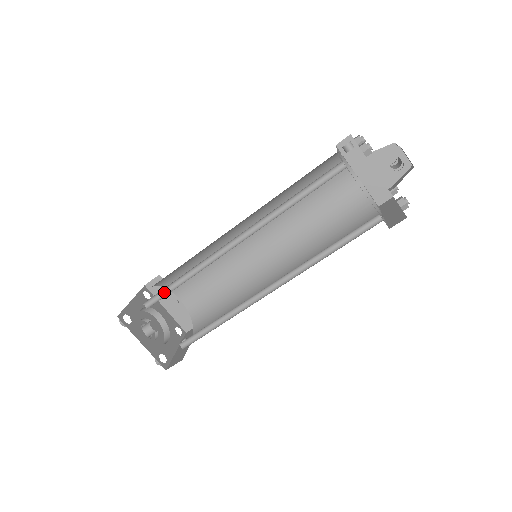
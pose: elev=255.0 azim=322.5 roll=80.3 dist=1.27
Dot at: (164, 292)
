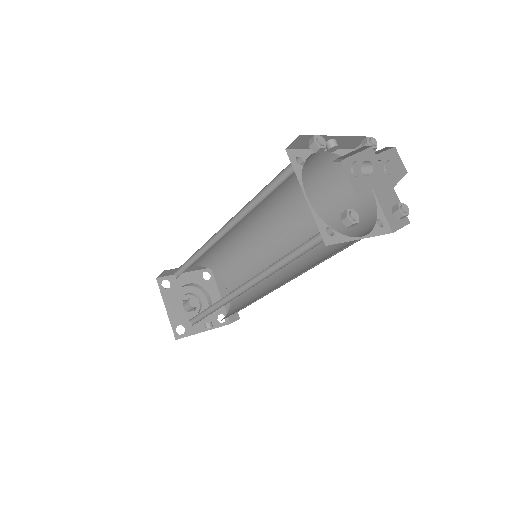
Dot at: (186, 268)
